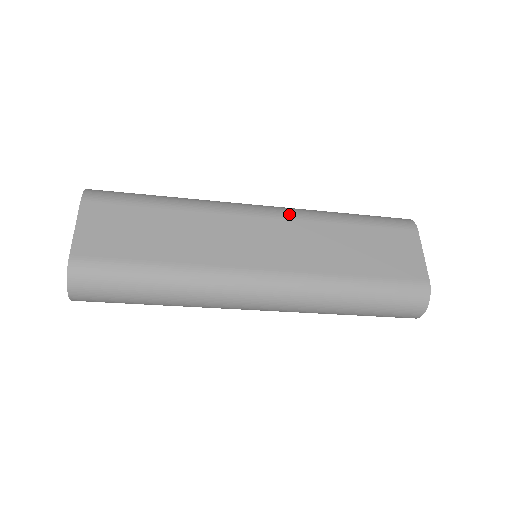
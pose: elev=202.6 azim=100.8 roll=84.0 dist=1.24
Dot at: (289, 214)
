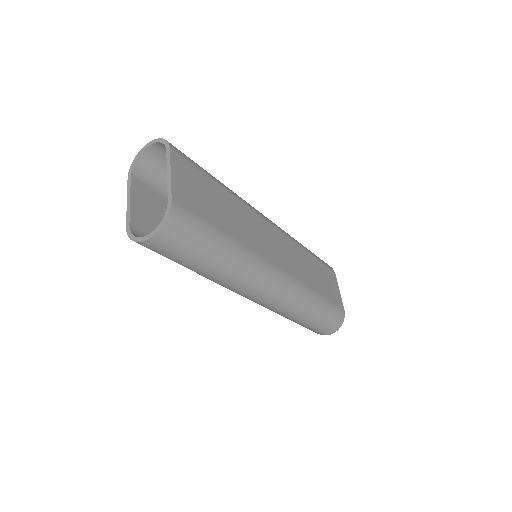
Dot at: (284, 232)
